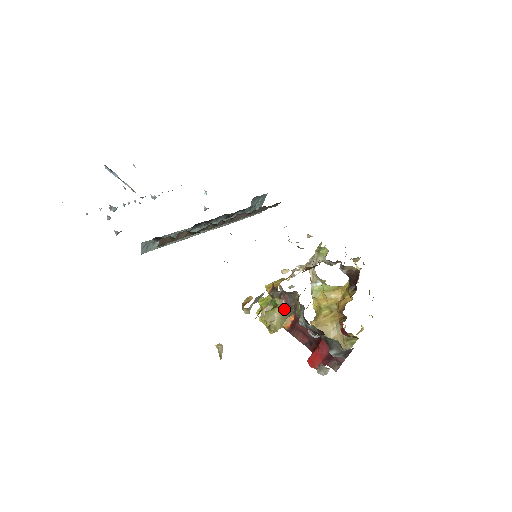
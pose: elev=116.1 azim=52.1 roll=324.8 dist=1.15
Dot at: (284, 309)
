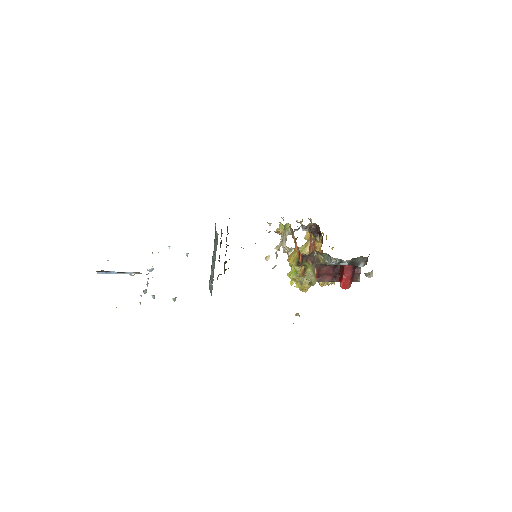
Dot at: (312, 267)
